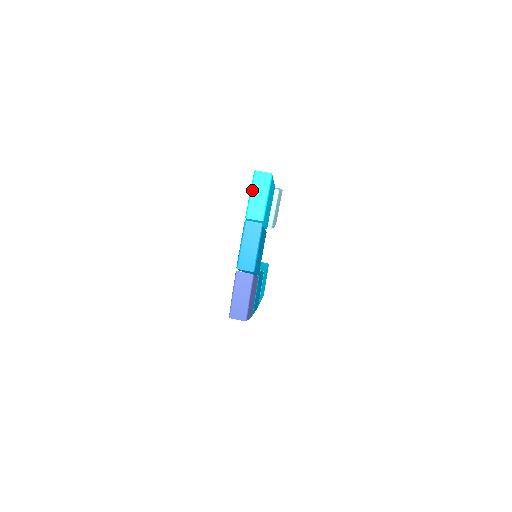
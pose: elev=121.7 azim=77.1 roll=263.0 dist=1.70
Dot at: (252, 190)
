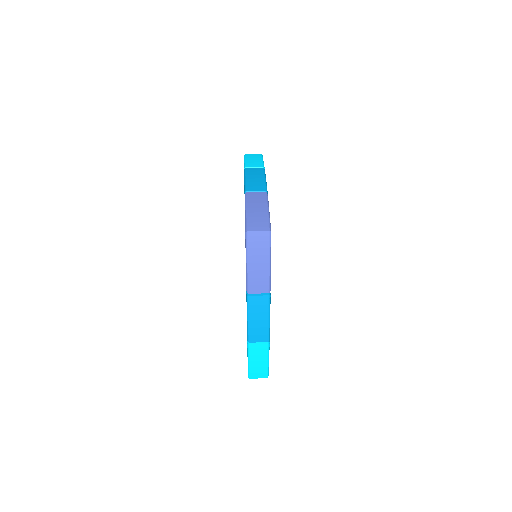
Dot at: (246, 158)
